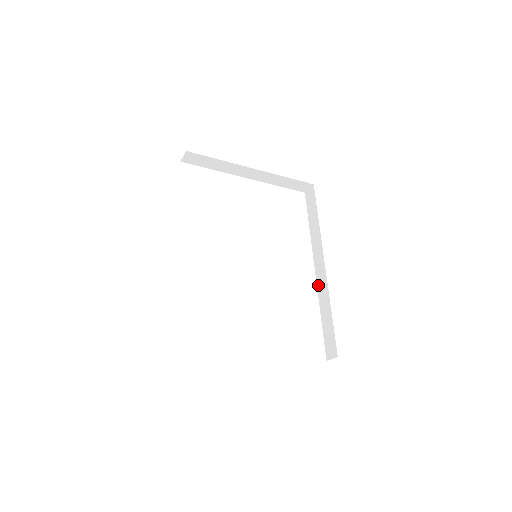
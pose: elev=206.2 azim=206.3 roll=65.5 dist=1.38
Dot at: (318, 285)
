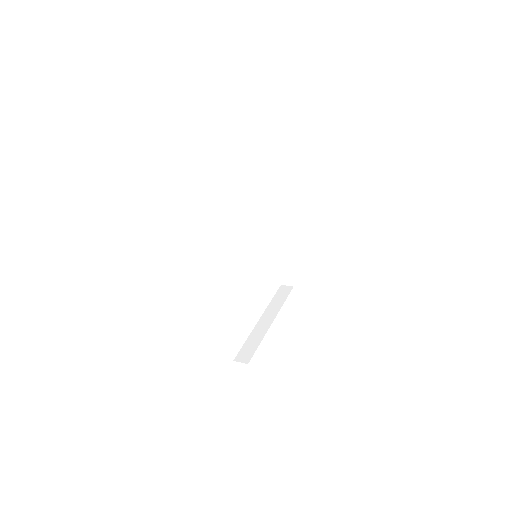
Dot at: (277, 237)
